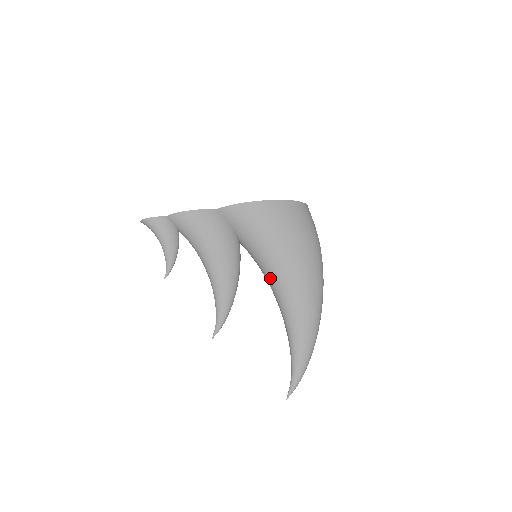
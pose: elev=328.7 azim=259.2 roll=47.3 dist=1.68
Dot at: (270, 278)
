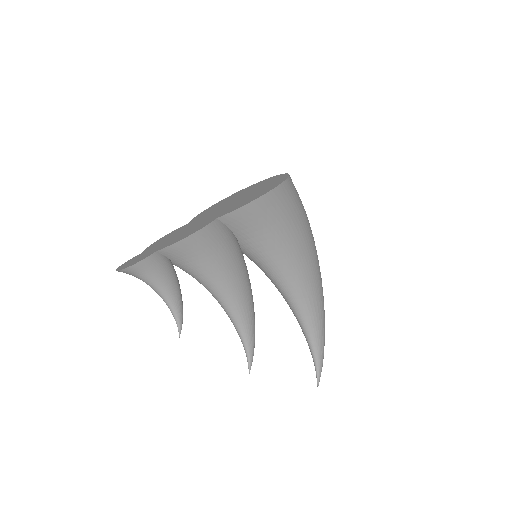
Dot at: (280, 278)
